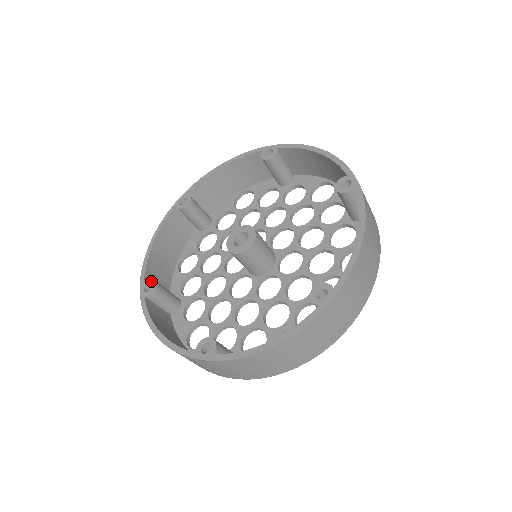
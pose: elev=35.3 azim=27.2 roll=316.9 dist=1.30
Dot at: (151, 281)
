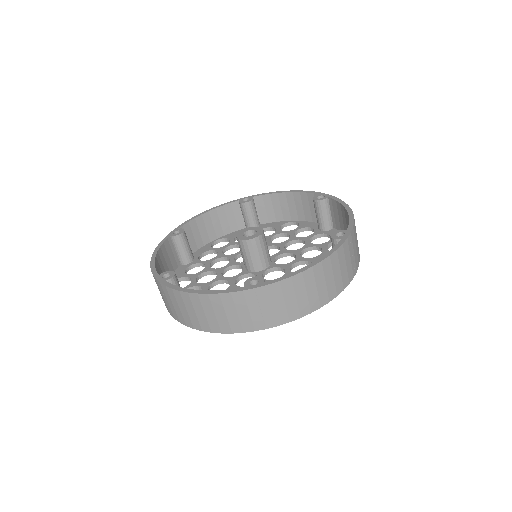
Dot at: (182, 230)
